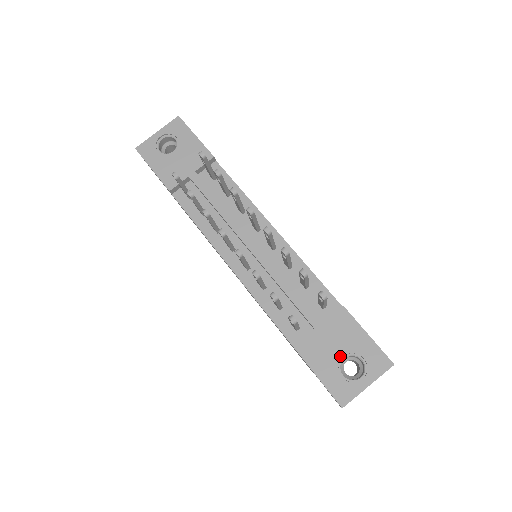
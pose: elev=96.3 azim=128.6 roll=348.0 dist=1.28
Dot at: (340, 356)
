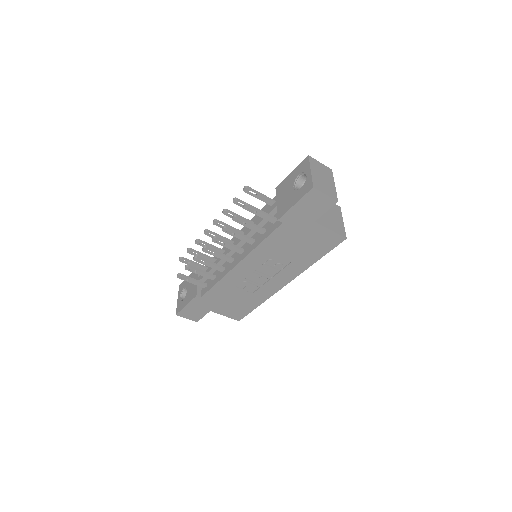
Dot at: (292, 189)
